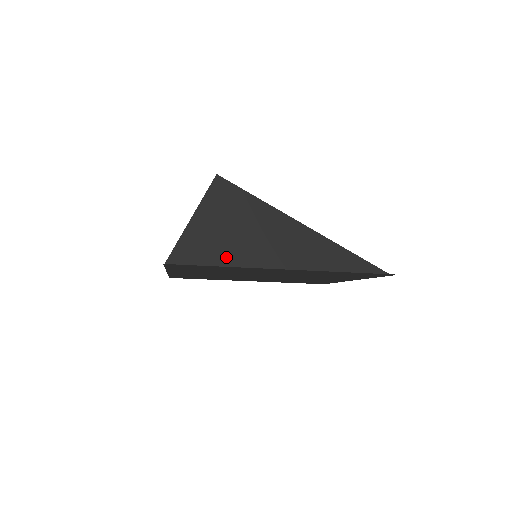
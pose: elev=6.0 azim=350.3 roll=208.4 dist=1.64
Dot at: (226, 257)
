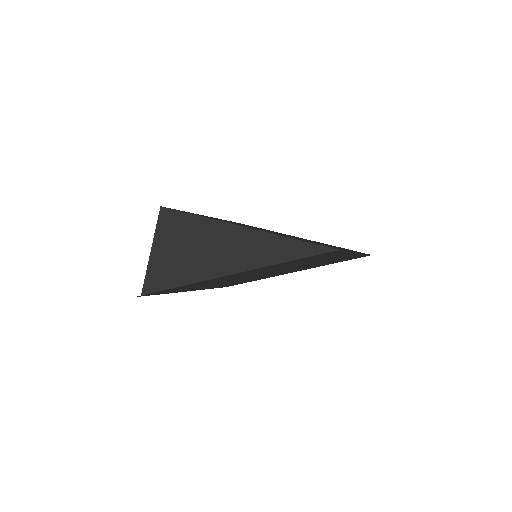
Dot at: (184, 277)
